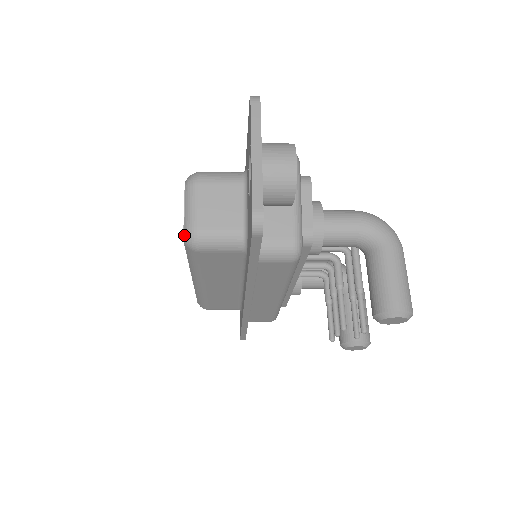
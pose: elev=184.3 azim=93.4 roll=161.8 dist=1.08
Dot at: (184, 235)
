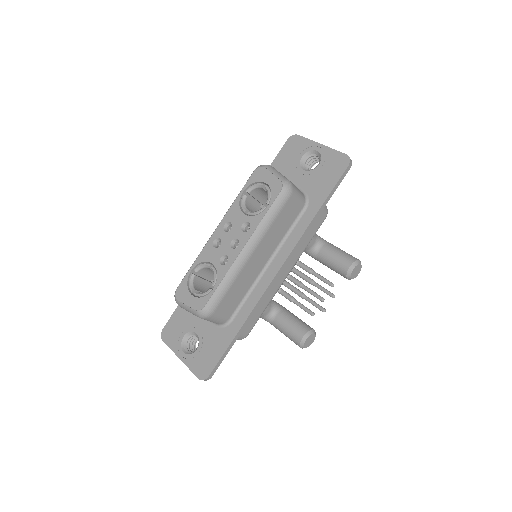
Dot at: (283, 183)
